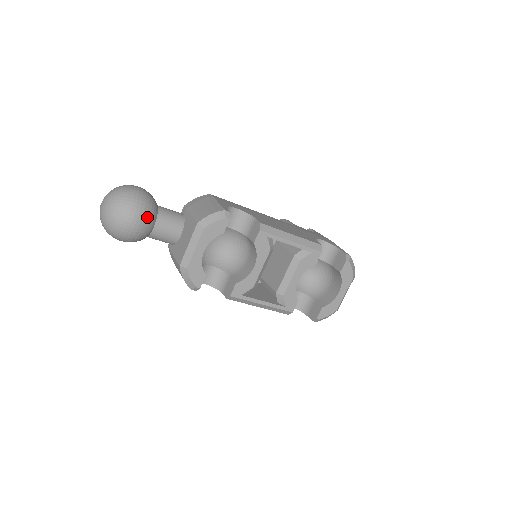
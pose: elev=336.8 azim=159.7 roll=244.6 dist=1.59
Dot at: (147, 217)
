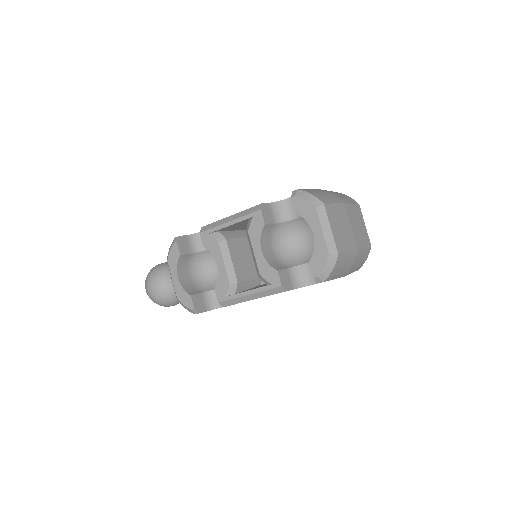
Dot at: (159, 279)
